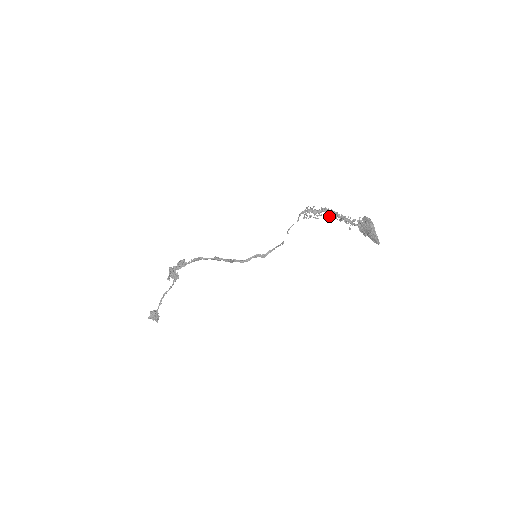
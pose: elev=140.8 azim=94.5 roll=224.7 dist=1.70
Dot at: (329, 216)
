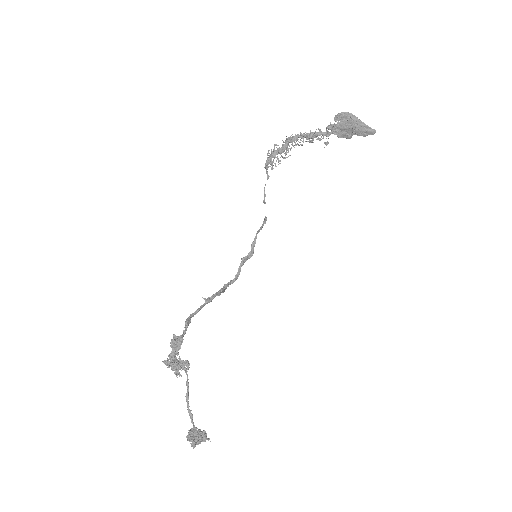
Dot at: (298, 144)
